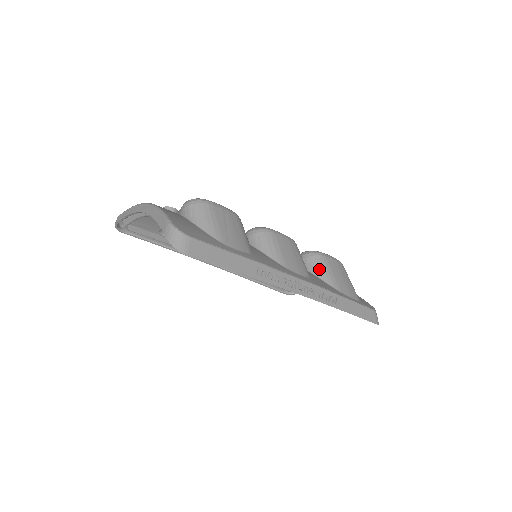
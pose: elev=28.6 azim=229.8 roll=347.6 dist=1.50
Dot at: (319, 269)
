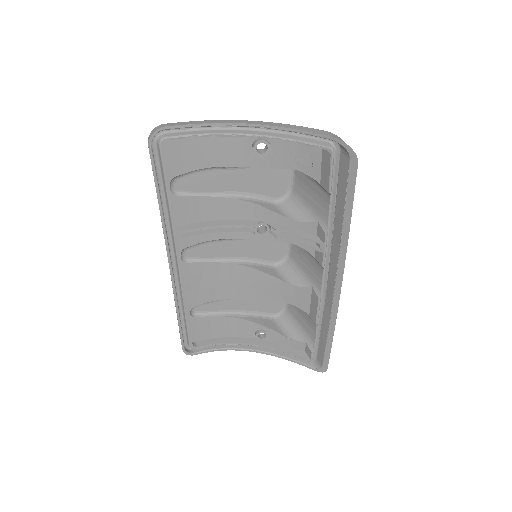
Dot at: occluded
